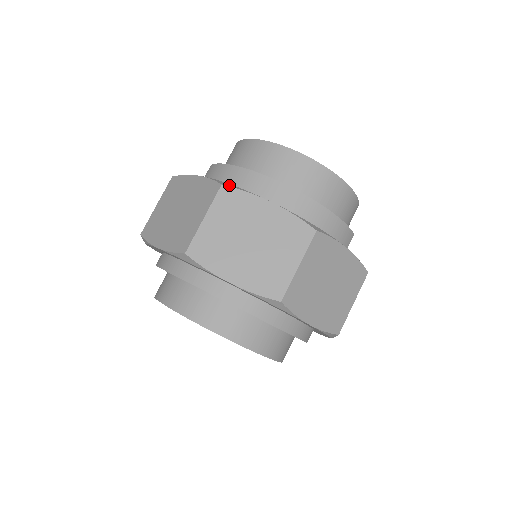
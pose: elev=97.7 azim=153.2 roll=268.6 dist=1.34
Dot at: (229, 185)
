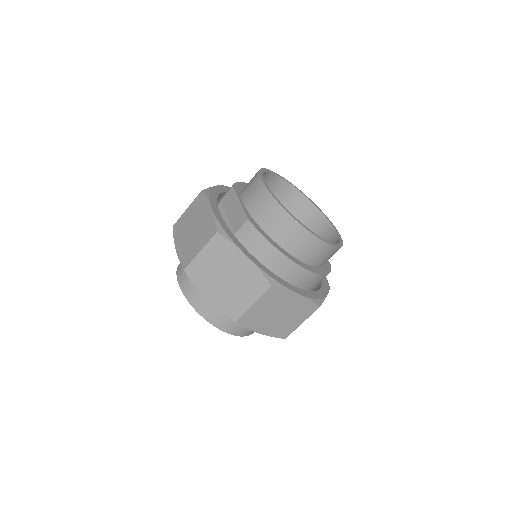
Dot at: (275, 284)
